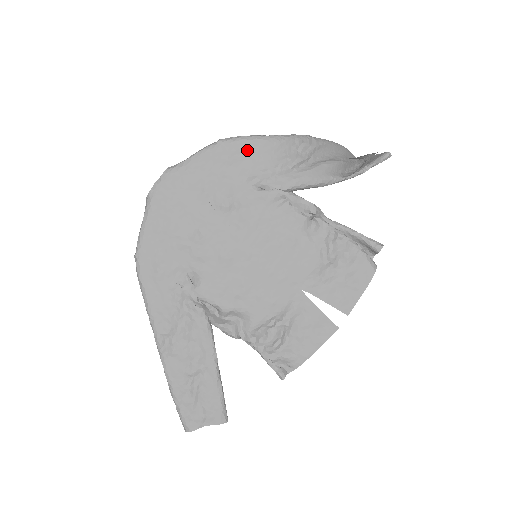
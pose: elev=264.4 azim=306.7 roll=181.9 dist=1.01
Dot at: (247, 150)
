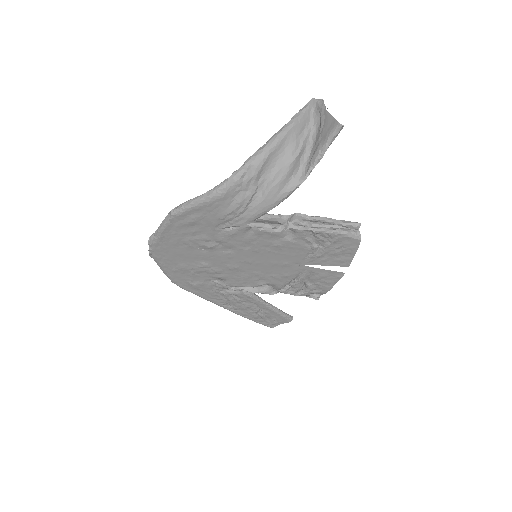
Dot at: (198, 213)
